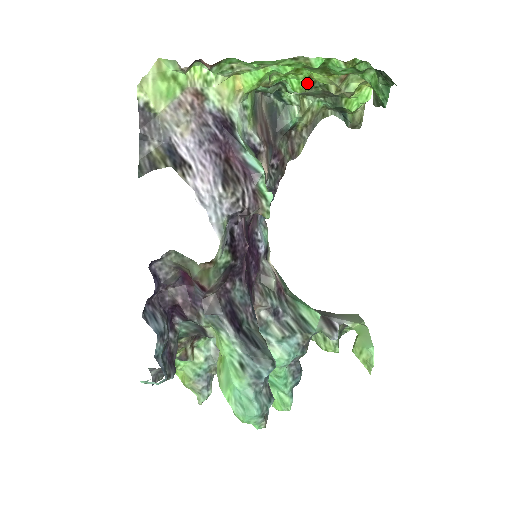
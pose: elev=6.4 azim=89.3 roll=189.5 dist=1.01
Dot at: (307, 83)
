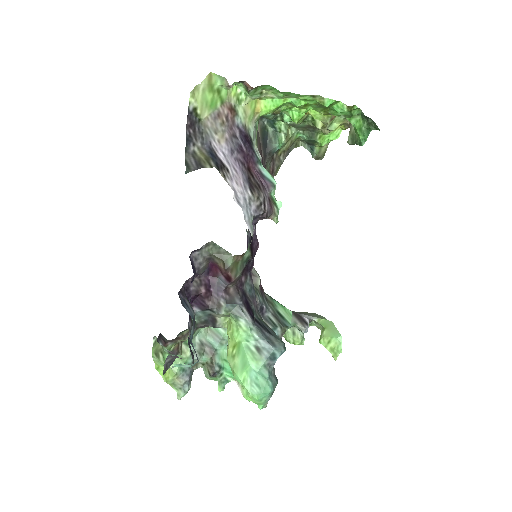
Dot at: (302, 117)
